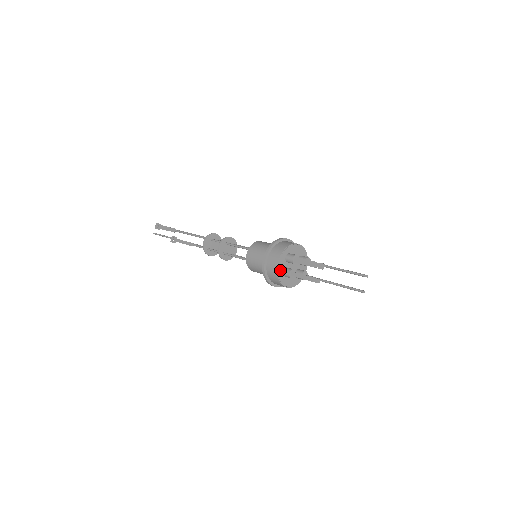
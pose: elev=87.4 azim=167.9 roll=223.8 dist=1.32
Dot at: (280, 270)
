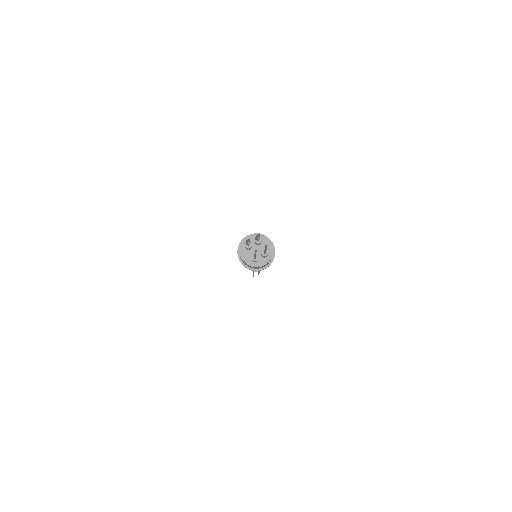
Dot at: occluded
